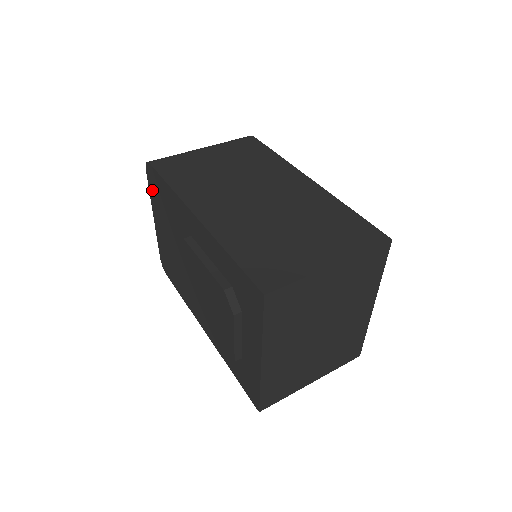
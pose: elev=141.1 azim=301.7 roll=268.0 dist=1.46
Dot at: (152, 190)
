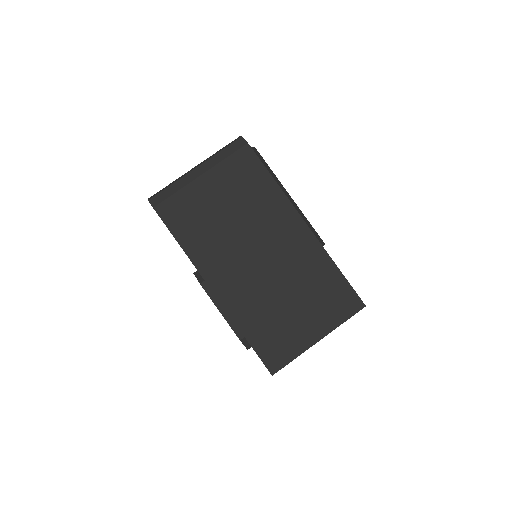
Dot at: occluded
